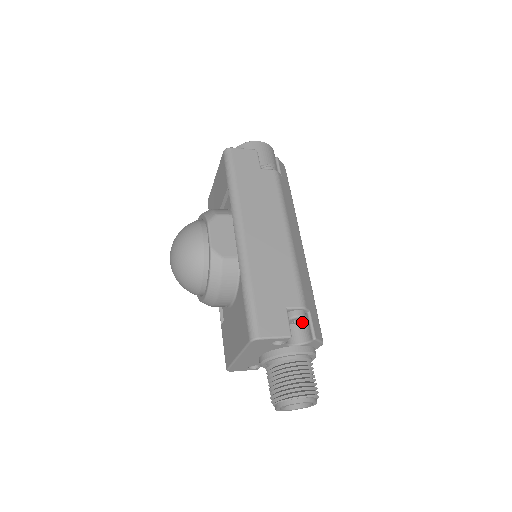
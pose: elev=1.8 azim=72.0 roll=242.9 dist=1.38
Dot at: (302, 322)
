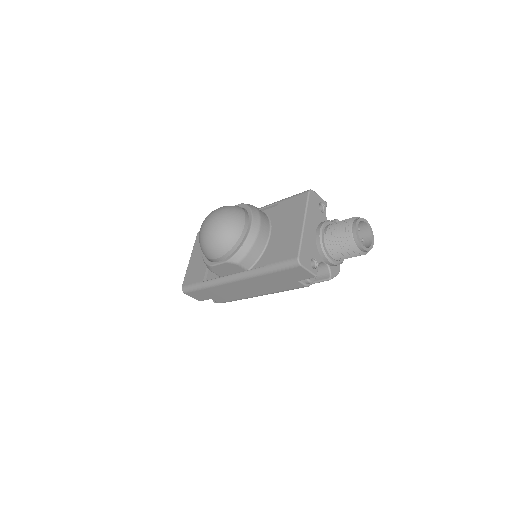
Dot at: occluded
